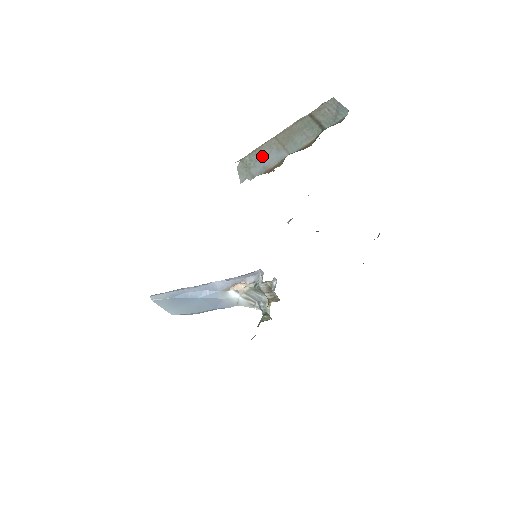
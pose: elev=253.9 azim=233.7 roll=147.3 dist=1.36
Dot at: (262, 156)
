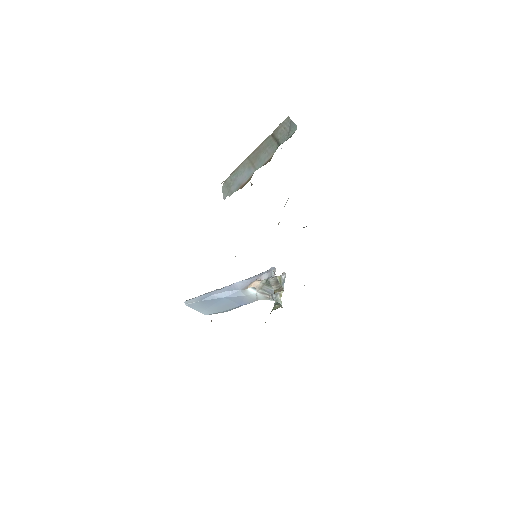
Dot at: (238, 175)
